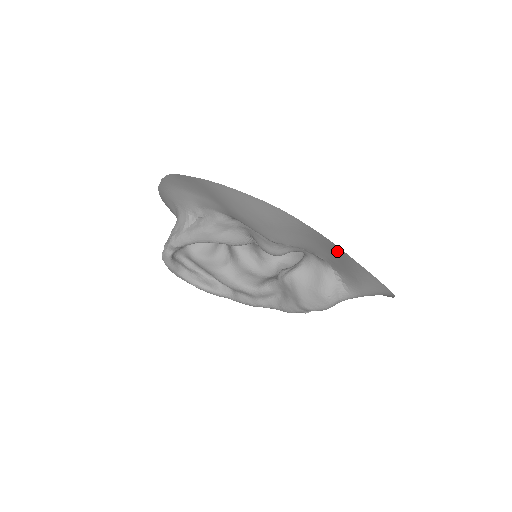
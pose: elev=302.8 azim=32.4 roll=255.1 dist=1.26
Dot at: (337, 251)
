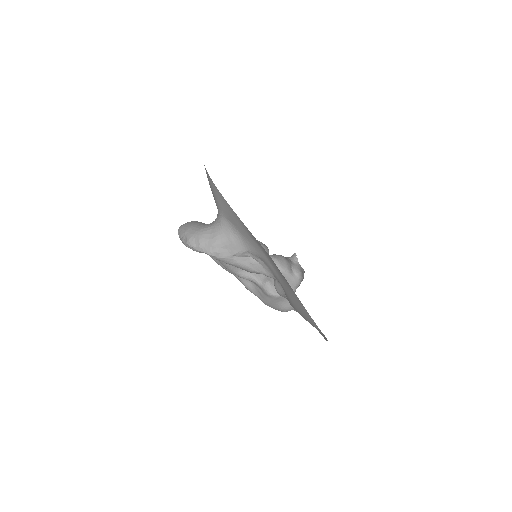
Dot at: occluded
